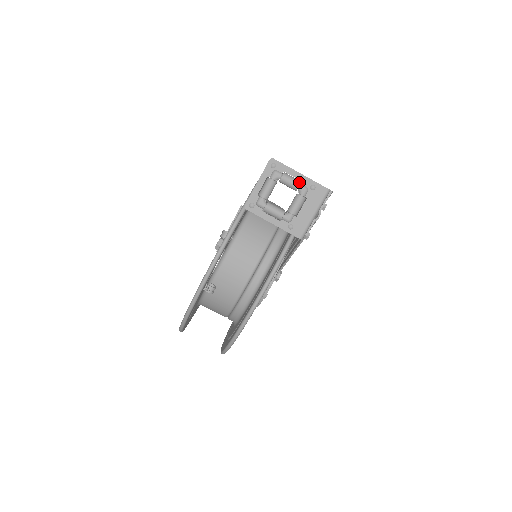
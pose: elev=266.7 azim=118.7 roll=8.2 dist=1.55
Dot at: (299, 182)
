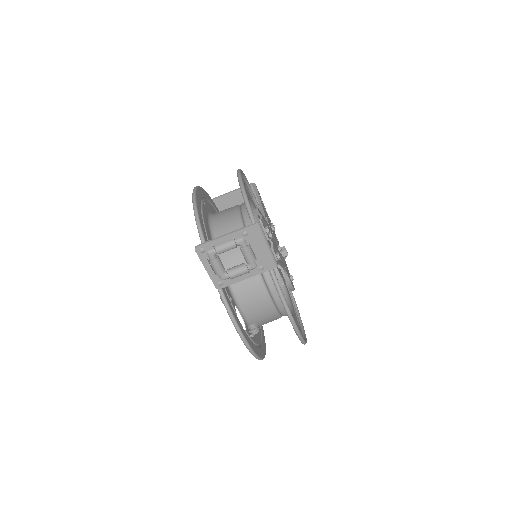
Dot at: (232, 242)
